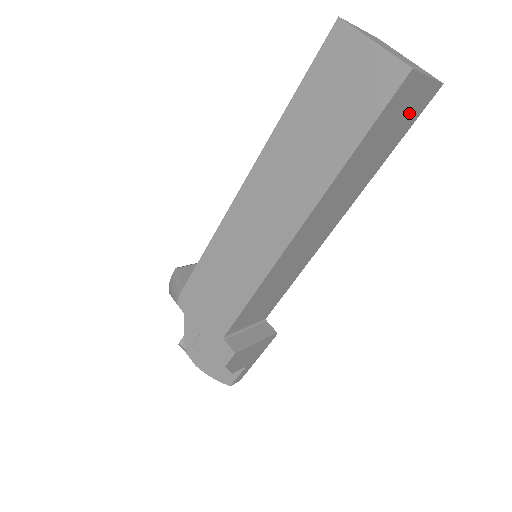
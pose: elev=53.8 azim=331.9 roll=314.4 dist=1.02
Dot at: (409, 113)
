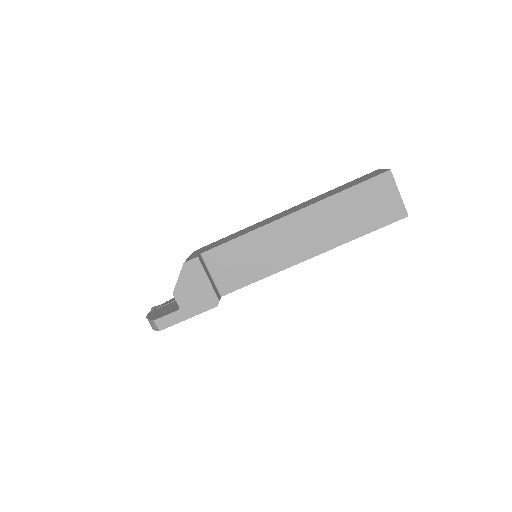
Dot at: (383, 210)
